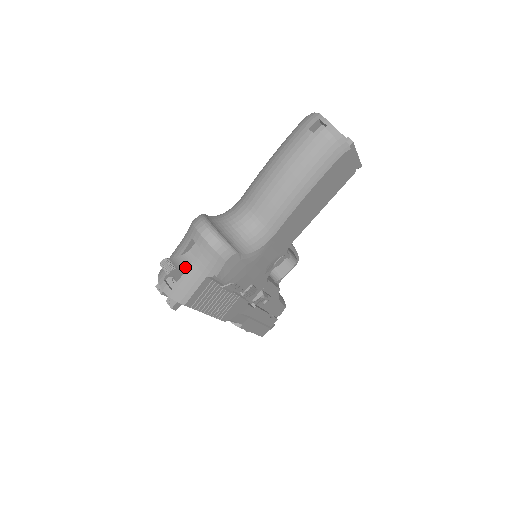
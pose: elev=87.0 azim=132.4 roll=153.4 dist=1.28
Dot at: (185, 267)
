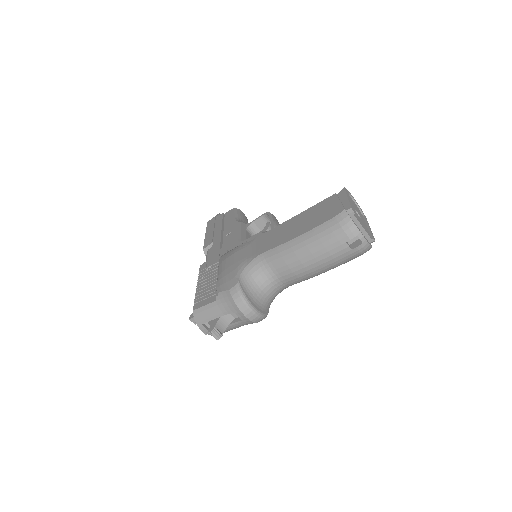
Dot at: (227, 327)
